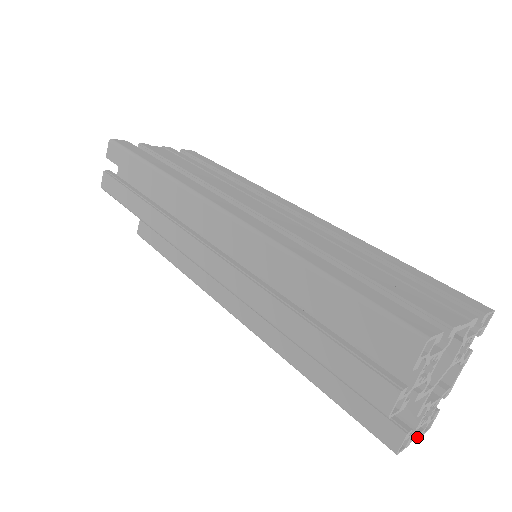
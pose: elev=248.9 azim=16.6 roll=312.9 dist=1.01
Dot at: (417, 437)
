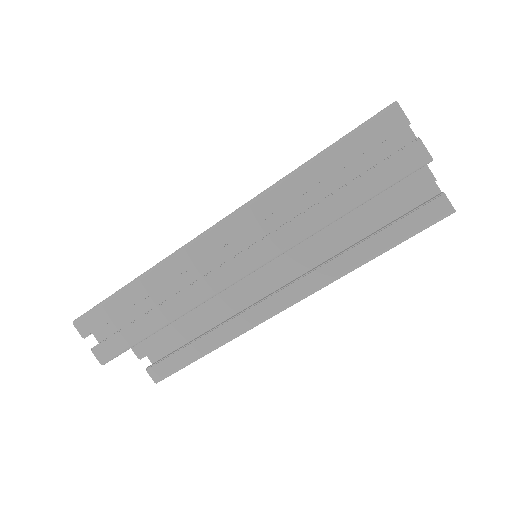
Dot at: occluded
